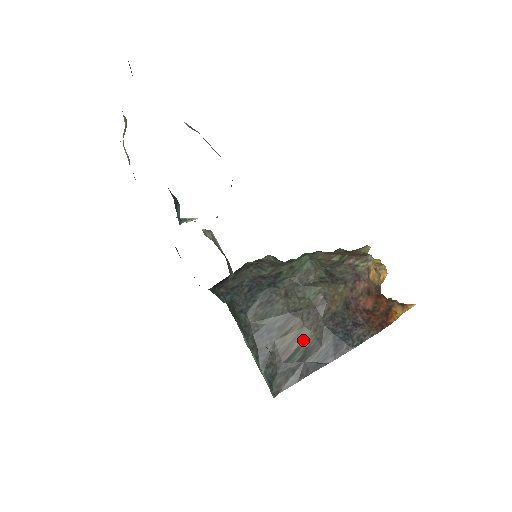
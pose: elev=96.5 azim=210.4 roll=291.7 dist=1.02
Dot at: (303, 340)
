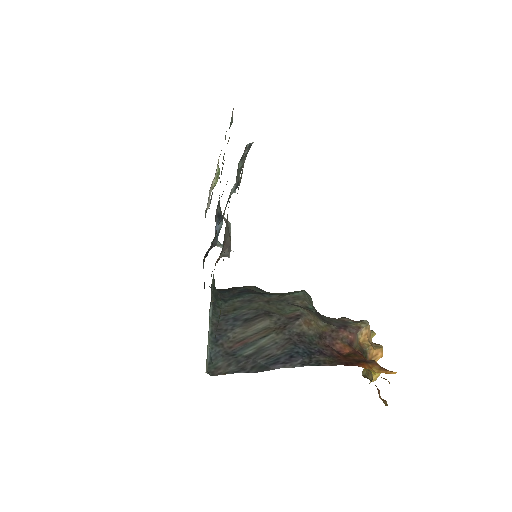
Dot at: (262, 337)
